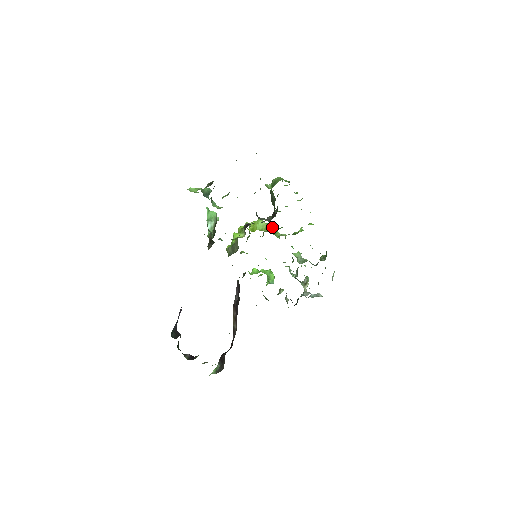
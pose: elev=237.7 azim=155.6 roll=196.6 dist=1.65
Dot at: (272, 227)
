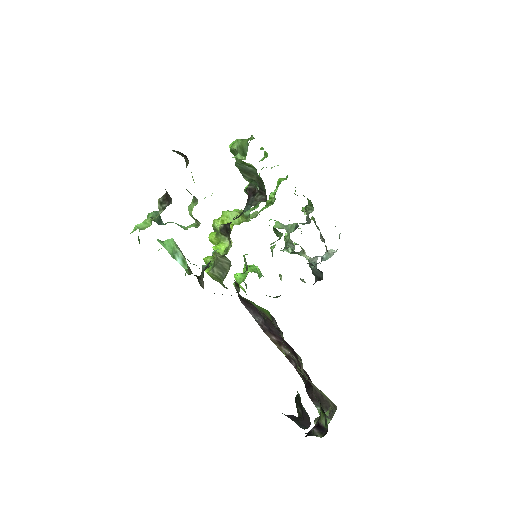
Dot at: occluded
